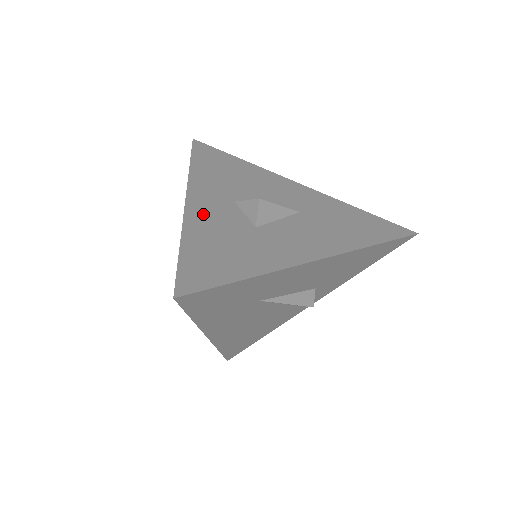
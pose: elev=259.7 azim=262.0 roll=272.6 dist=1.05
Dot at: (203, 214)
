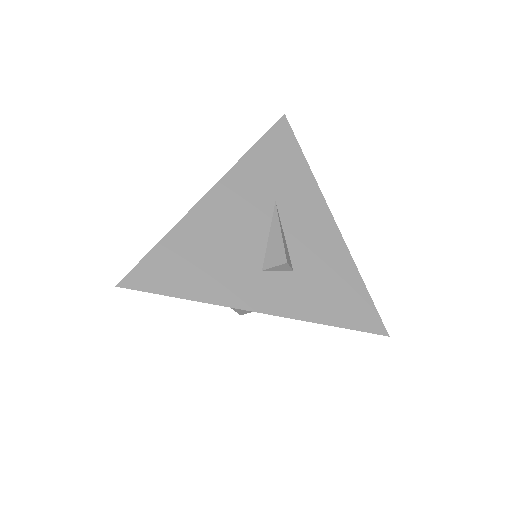
Dot at: occluded
